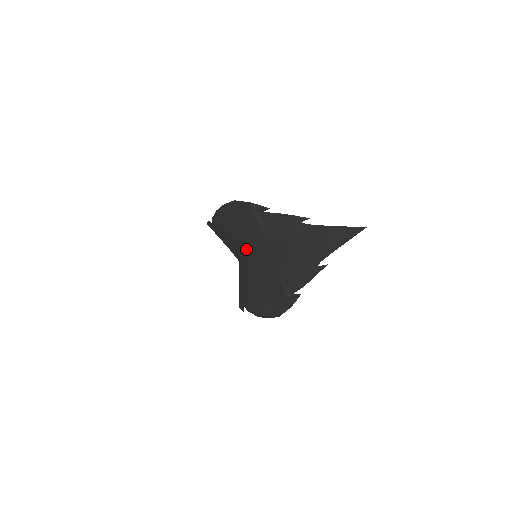
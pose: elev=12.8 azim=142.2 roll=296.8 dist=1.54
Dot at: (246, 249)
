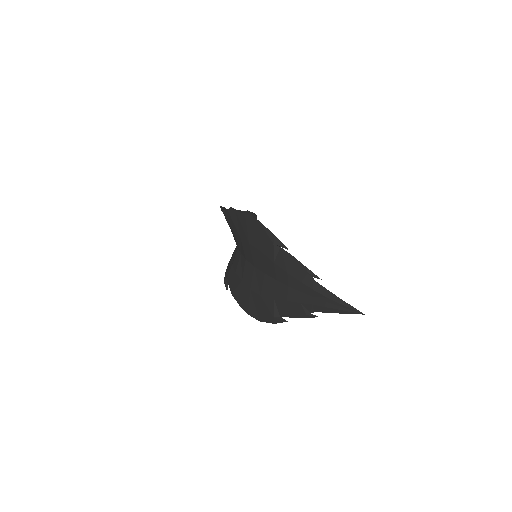
Dot at: (251, 256)
